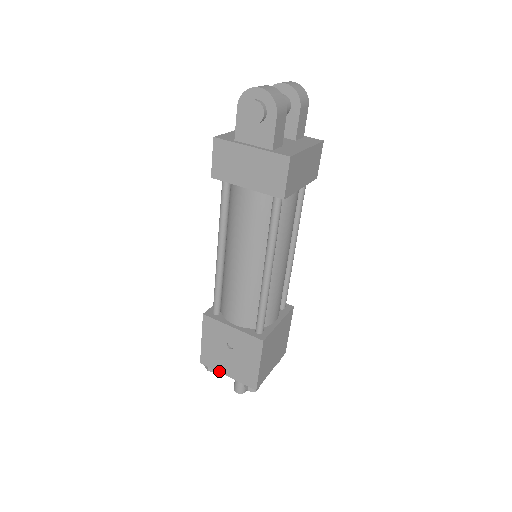
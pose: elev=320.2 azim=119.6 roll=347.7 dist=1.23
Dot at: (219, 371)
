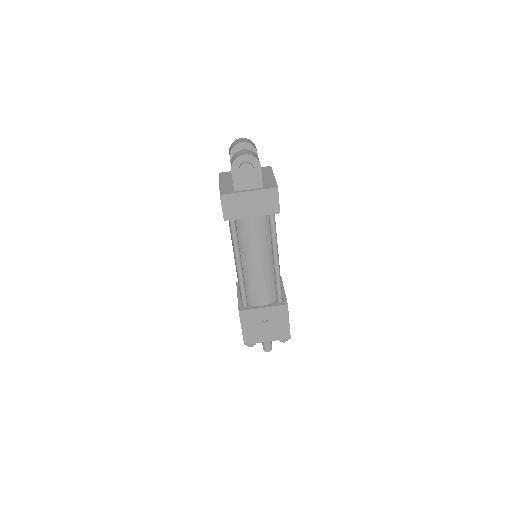
Dot at: (260, 342)
